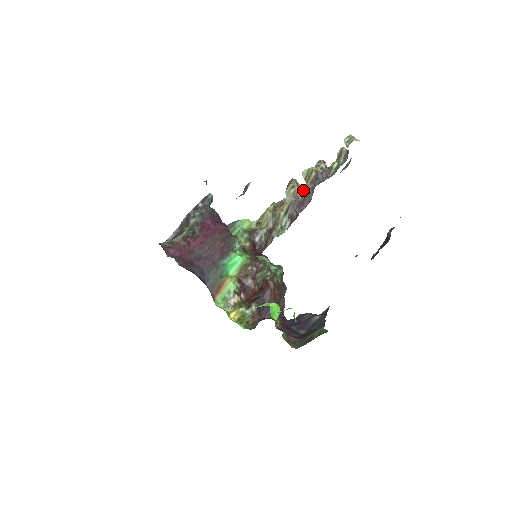
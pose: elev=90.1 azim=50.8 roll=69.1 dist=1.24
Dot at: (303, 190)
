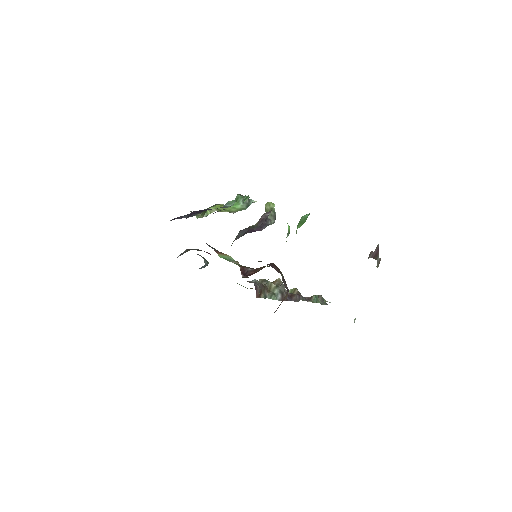
Dot at: occluded
